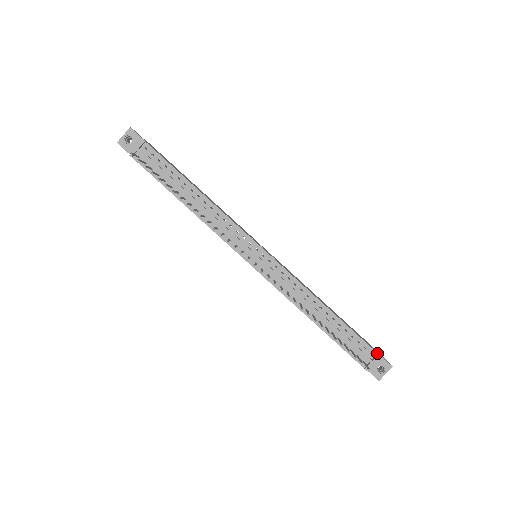
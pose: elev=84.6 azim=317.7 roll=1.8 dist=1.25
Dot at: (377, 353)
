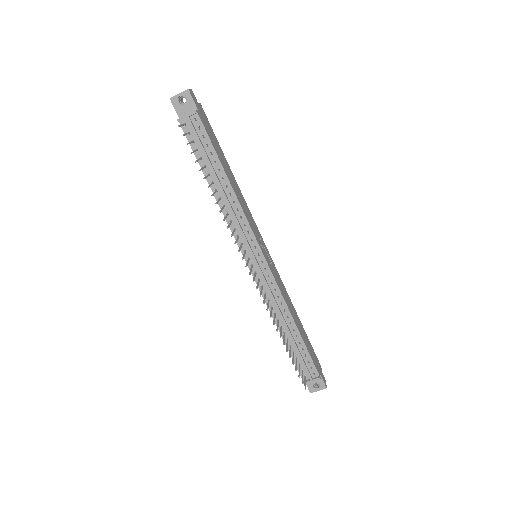
Dot at: (319, 375)
